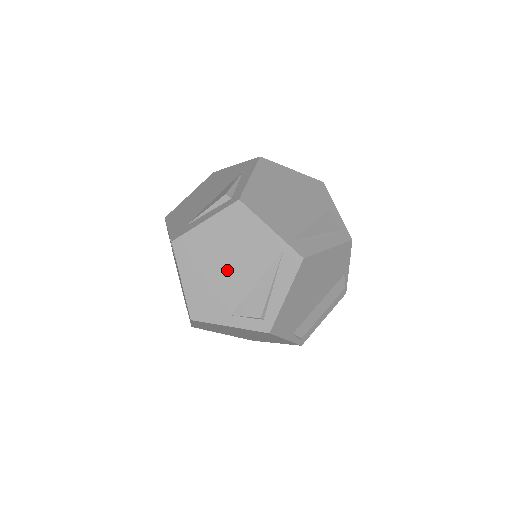
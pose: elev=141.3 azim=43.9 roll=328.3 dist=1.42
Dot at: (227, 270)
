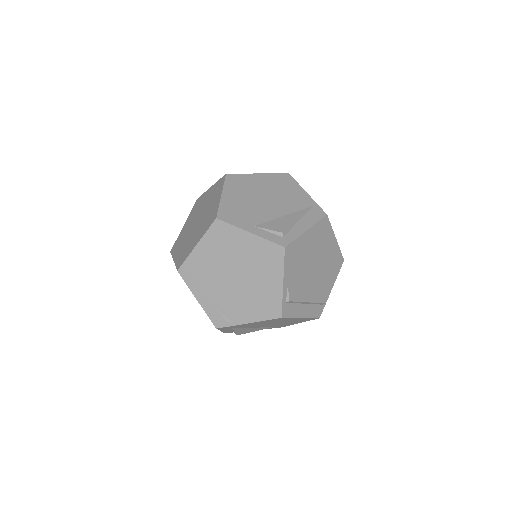
Dot at: (264, 201)
